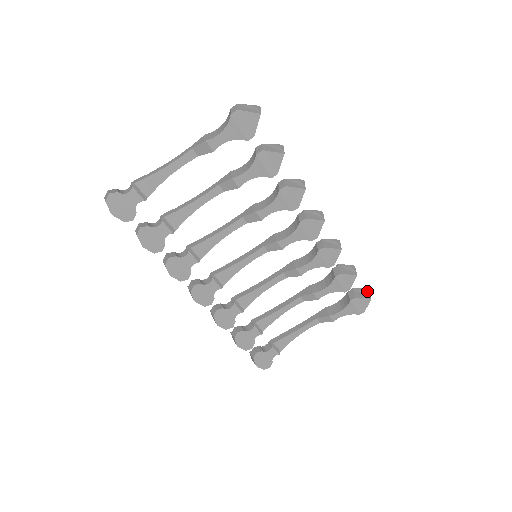
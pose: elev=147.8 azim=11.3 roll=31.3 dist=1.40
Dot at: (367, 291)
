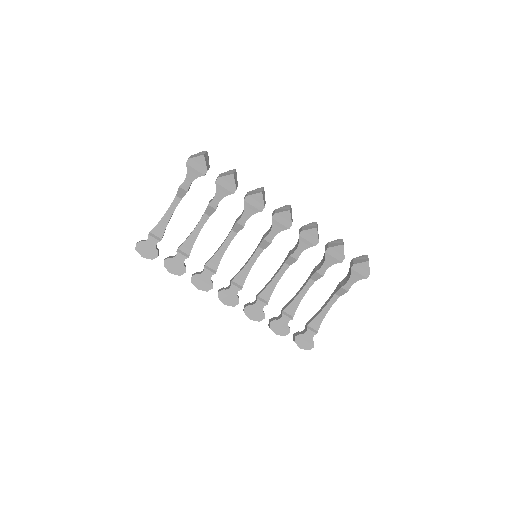
Dot at: (366, 256)
